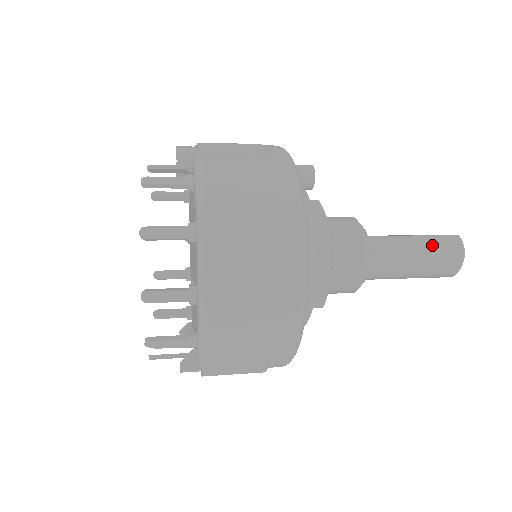
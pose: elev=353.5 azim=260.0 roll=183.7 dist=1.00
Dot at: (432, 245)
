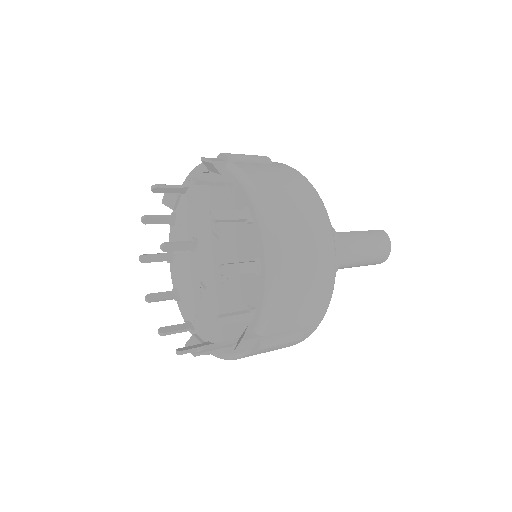
Dot at: (372, 236)
